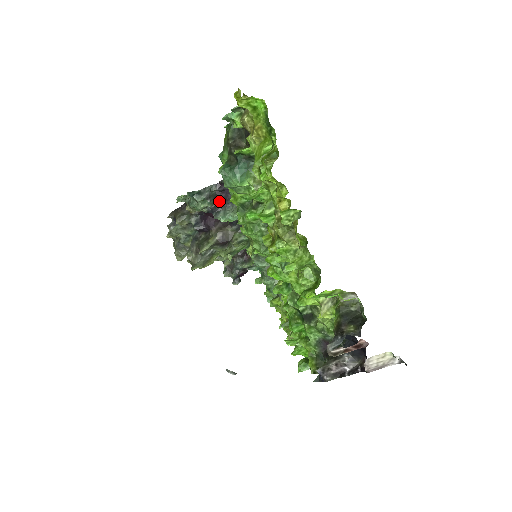
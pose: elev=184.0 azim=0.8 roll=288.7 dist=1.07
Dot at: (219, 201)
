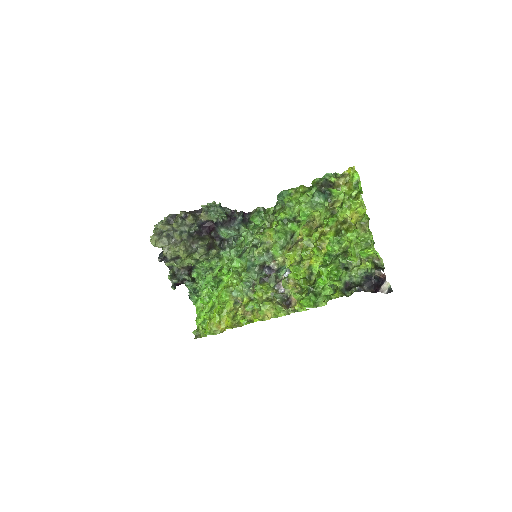
Dot at: (227, 220)
